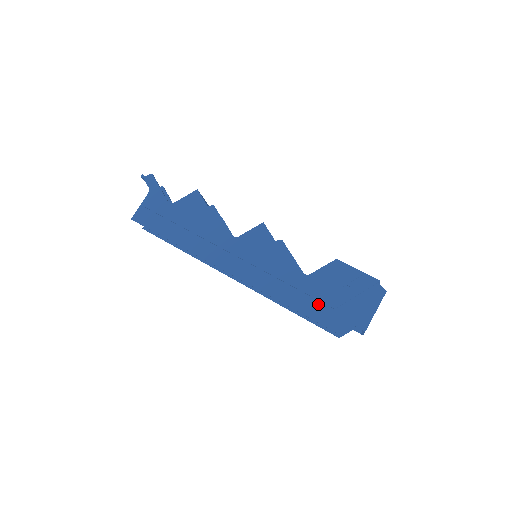
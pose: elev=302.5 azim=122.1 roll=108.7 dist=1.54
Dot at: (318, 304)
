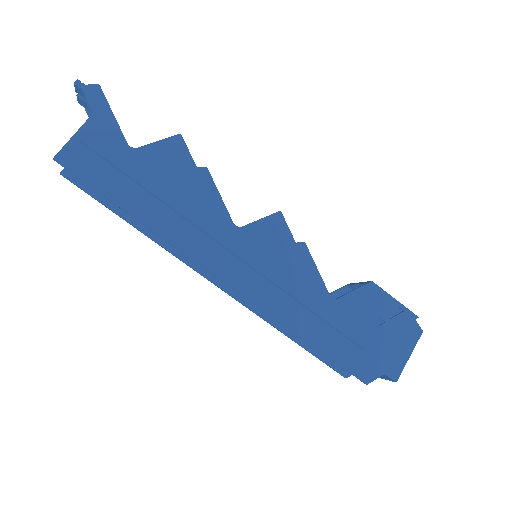
Dot at: (344, 341)
